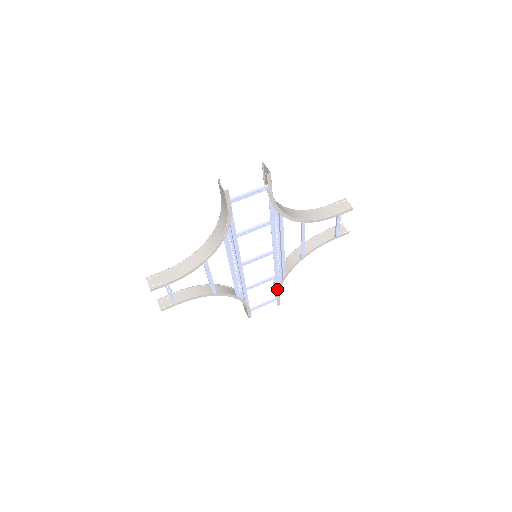
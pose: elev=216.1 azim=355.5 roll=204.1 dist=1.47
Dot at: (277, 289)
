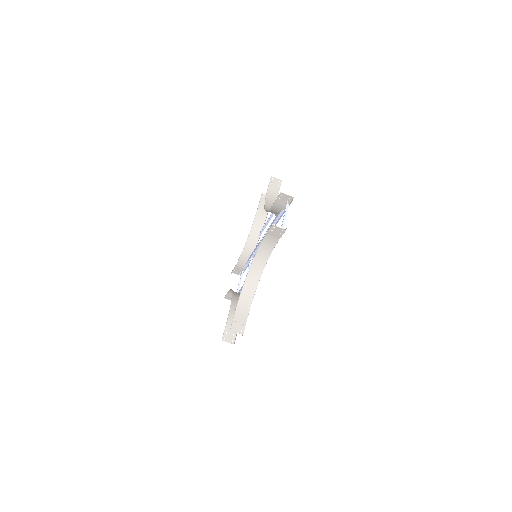
Dot at: occluded
